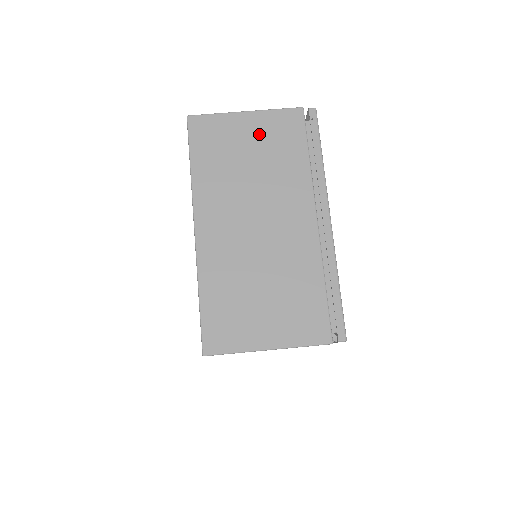
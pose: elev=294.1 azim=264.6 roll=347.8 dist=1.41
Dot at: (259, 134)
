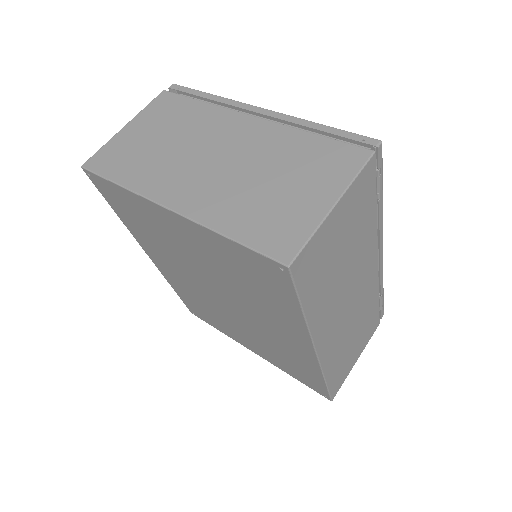
Dot at: (149, 125)
